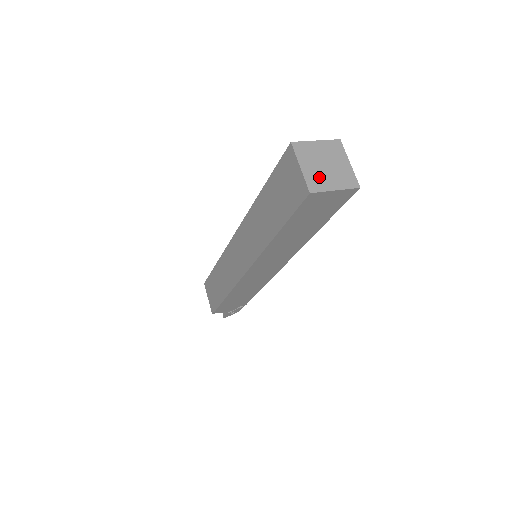
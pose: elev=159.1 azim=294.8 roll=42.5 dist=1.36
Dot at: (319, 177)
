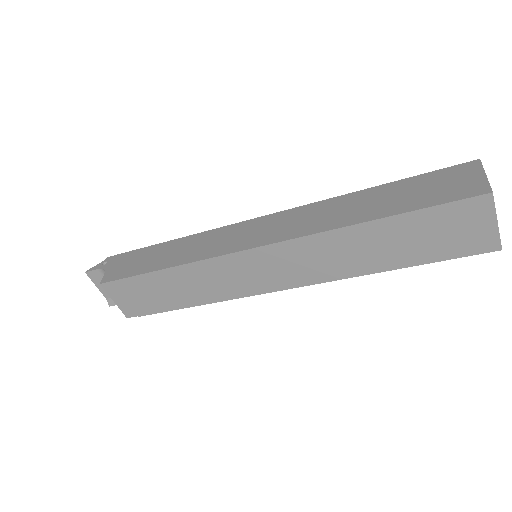
Dot at: occluded
